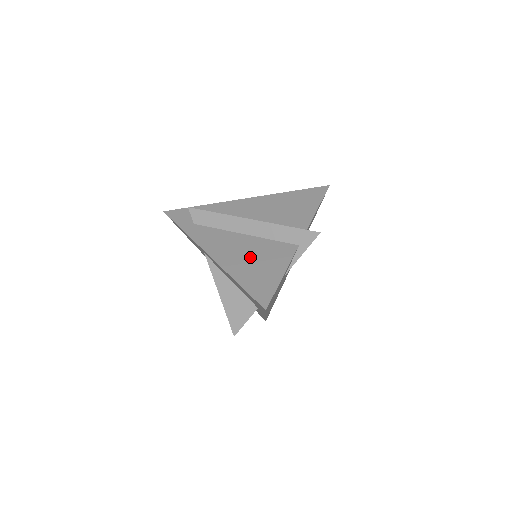
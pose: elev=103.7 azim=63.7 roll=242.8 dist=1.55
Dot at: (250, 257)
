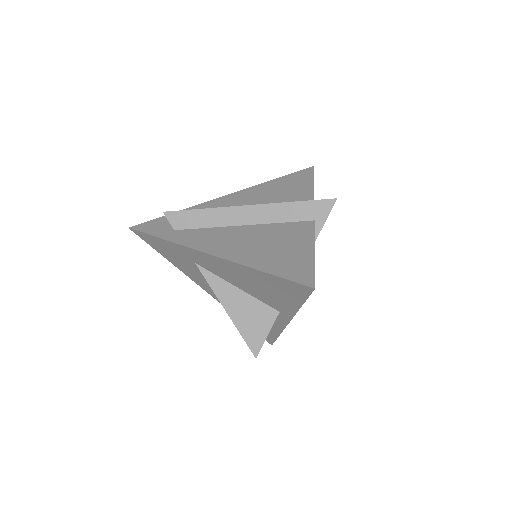
Dot at: (263, 244)
